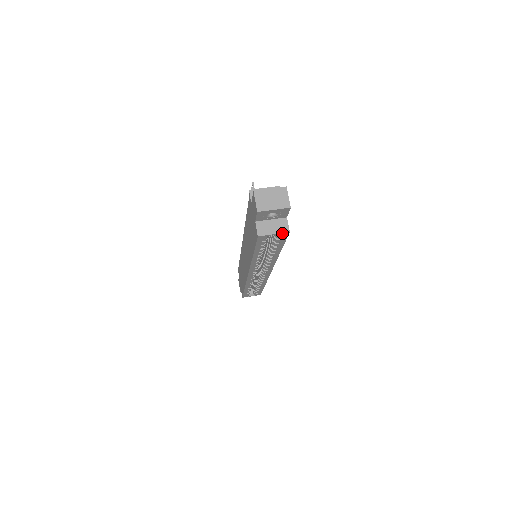
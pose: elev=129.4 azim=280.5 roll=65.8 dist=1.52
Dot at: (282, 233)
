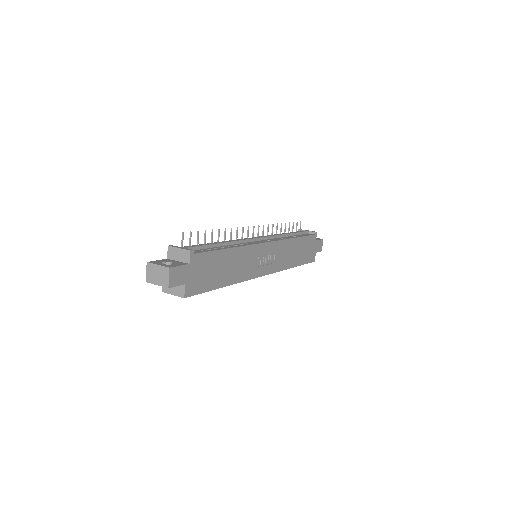
Dot at: (180, 296)
